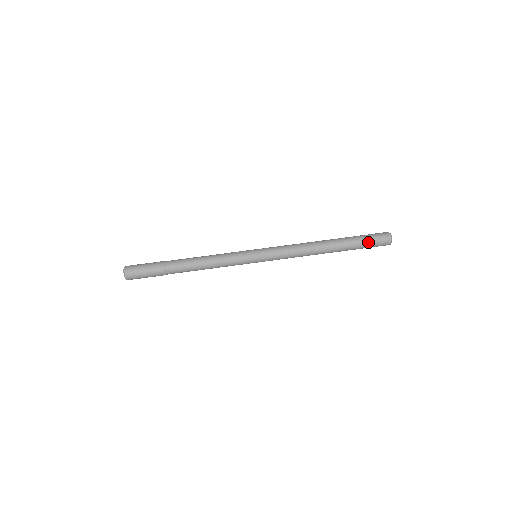
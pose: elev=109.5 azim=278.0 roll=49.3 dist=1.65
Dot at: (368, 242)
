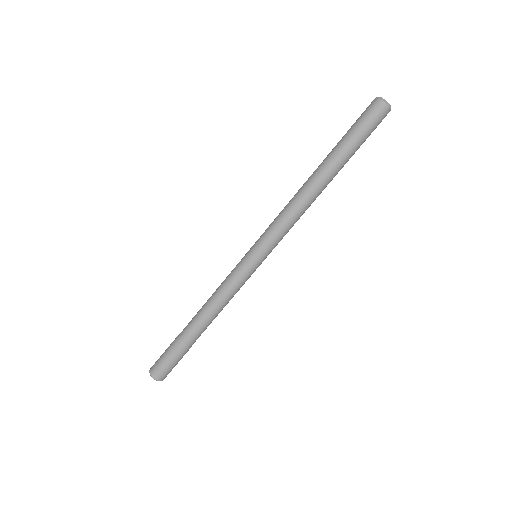
Dot at: (366, 138)
